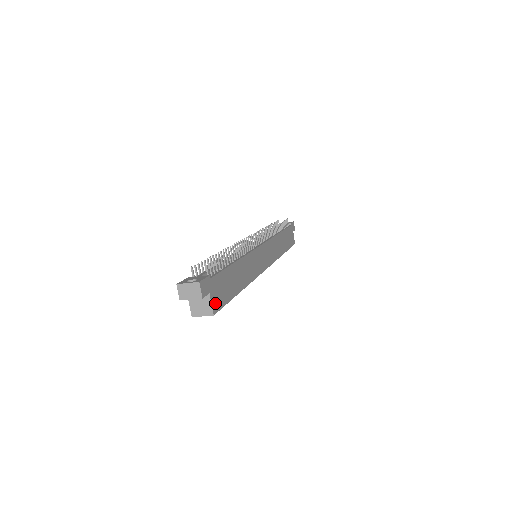
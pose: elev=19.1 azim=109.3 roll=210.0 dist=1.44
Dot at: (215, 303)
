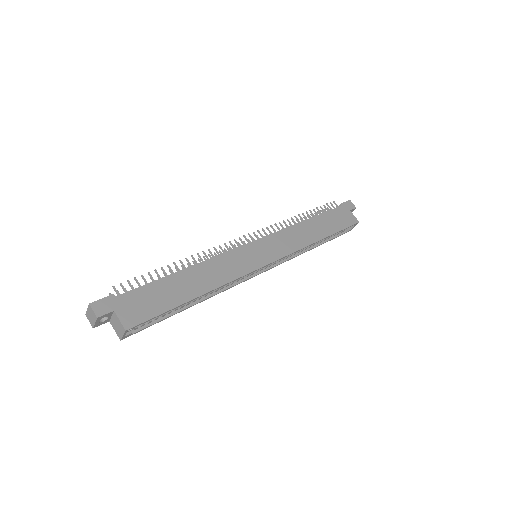
Dot at: (129, 318)
